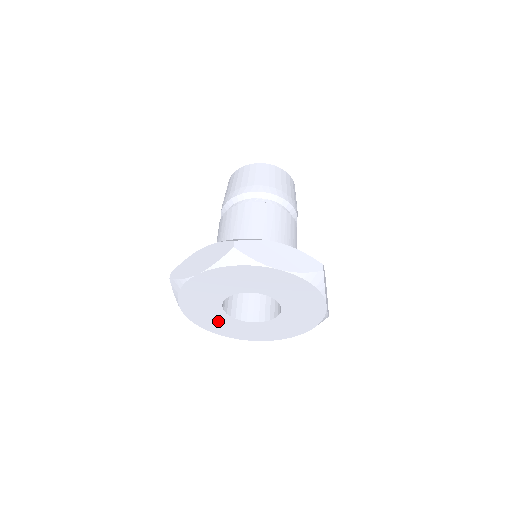
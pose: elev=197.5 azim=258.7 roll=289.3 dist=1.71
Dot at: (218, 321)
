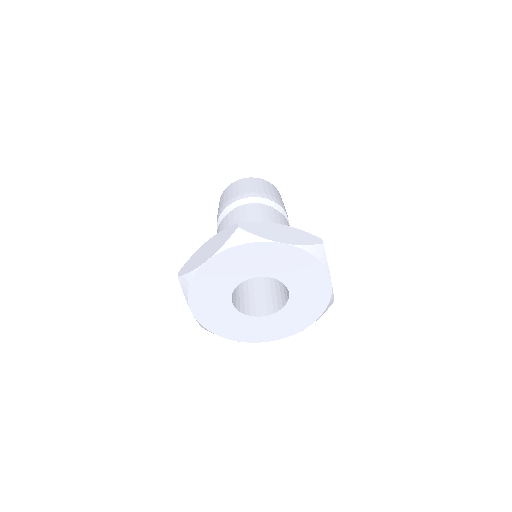
Dot at: (228, 321)
